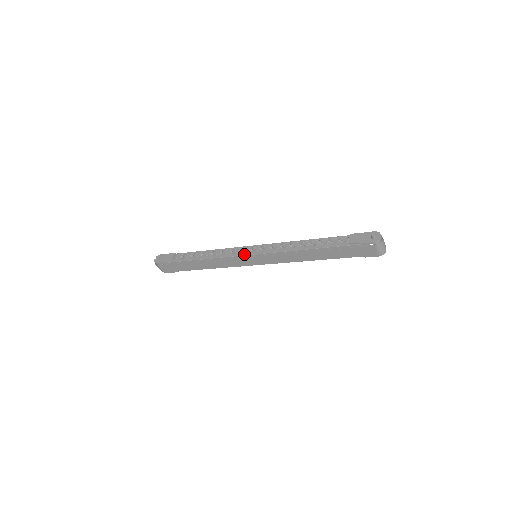
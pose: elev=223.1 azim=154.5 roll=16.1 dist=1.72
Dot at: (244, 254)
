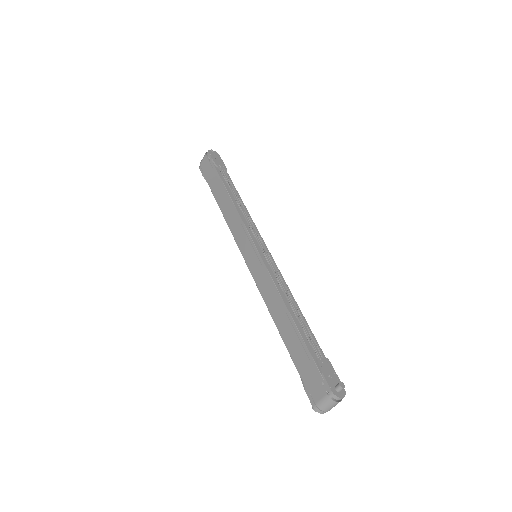
Dot at: (254, 240)
